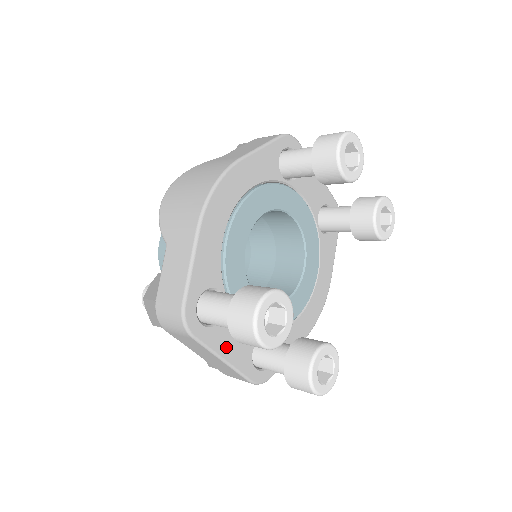
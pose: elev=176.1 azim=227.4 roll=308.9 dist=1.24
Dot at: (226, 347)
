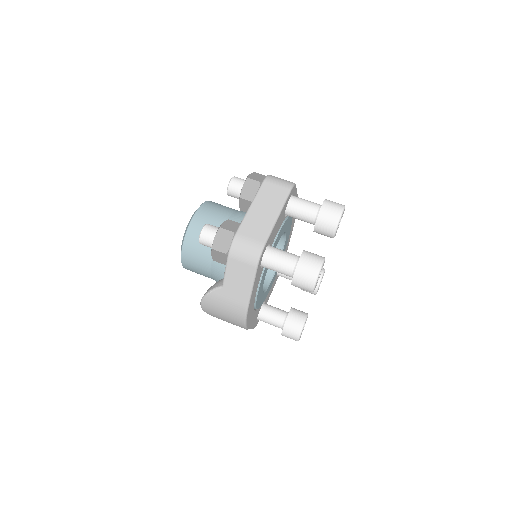
Dot at: occluded
